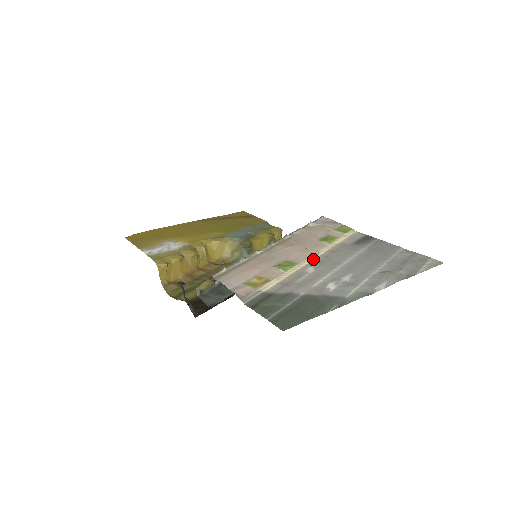
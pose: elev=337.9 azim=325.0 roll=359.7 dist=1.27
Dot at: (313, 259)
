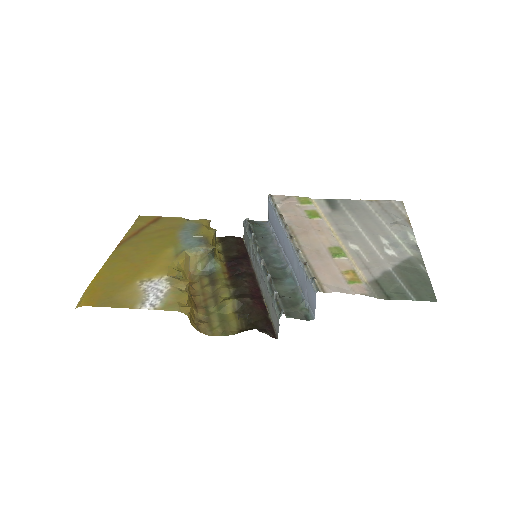
Dot at: (337, 237)
